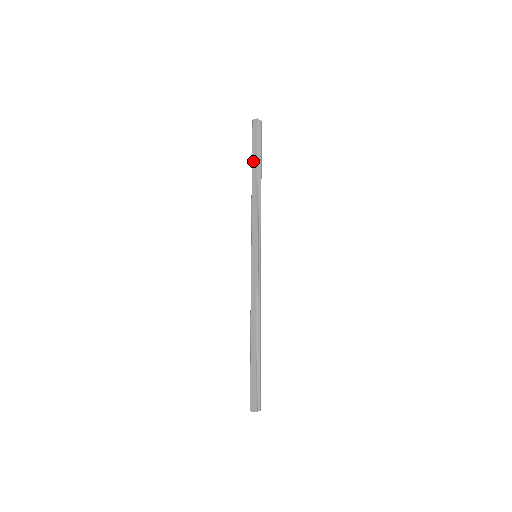
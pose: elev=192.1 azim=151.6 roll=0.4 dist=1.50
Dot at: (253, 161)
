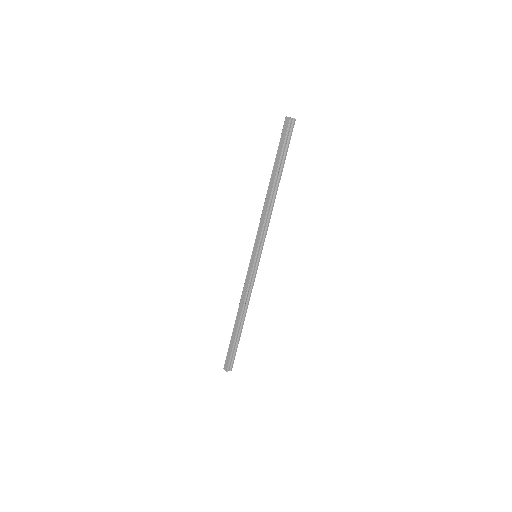
Dot at: (275, 164)
